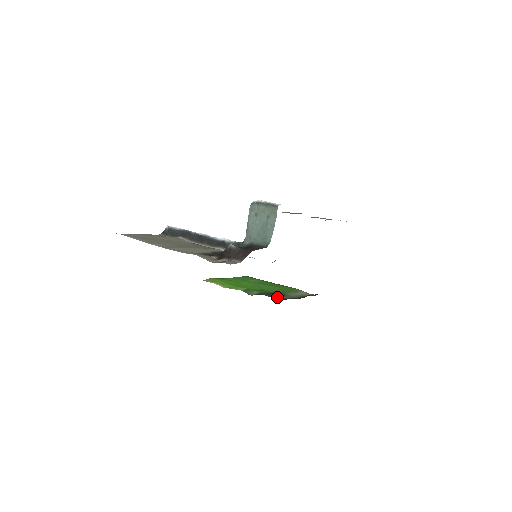
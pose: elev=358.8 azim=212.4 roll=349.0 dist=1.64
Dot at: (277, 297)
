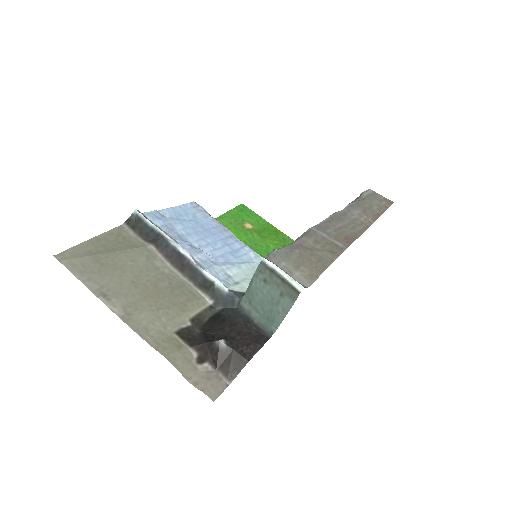
Dot at: occluded
